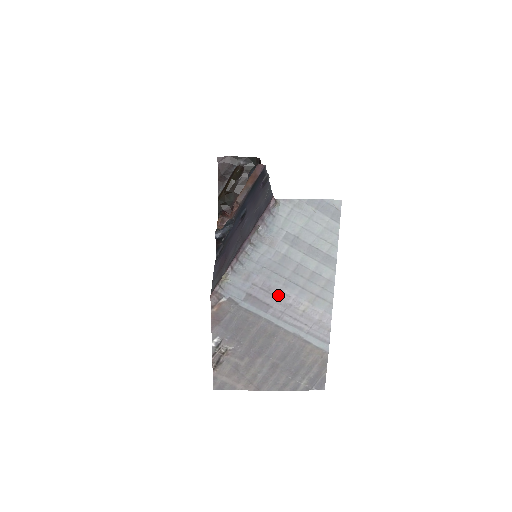
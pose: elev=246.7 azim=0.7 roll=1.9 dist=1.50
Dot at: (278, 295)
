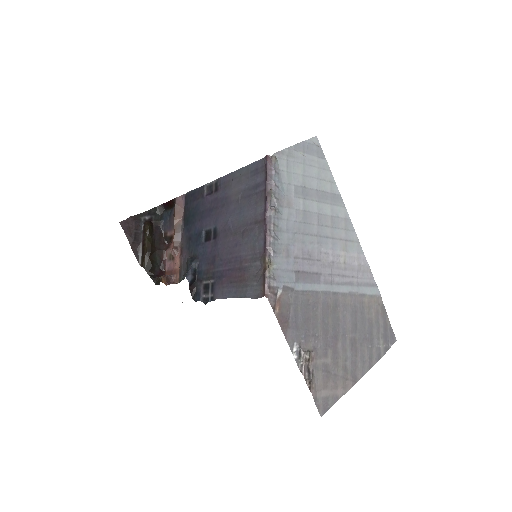
Dot at: (319, 258)
